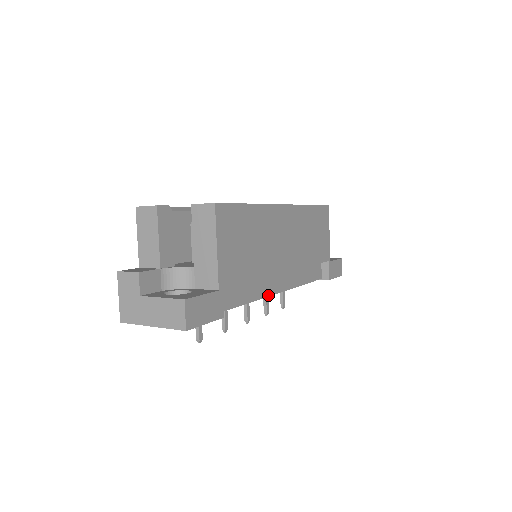
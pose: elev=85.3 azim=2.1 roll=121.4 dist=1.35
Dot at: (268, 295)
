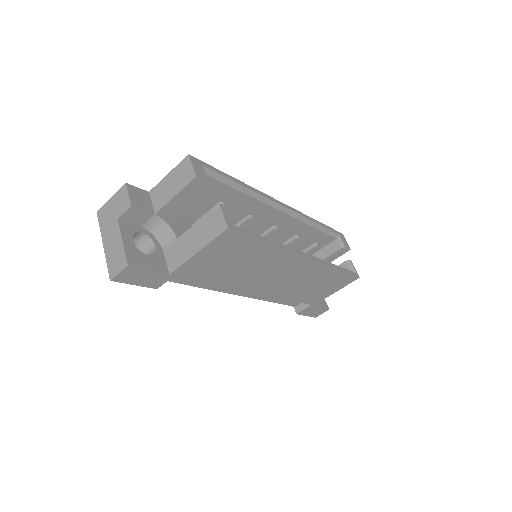
Dot at: (225, 292)
